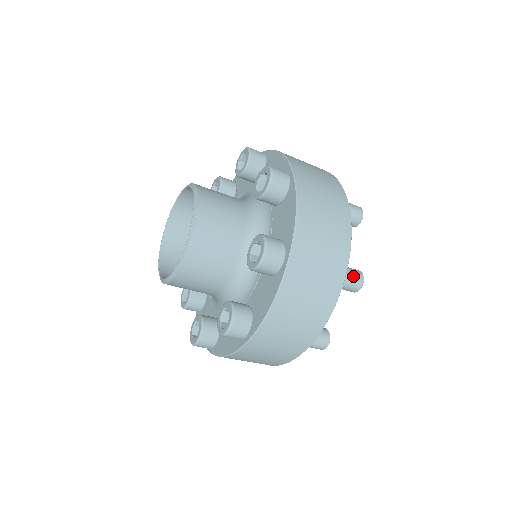
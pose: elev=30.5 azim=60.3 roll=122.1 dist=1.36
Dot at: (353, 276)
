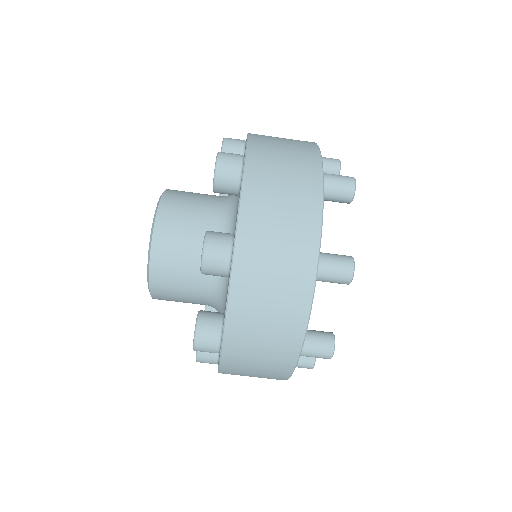
Dot at: (339, 176)
